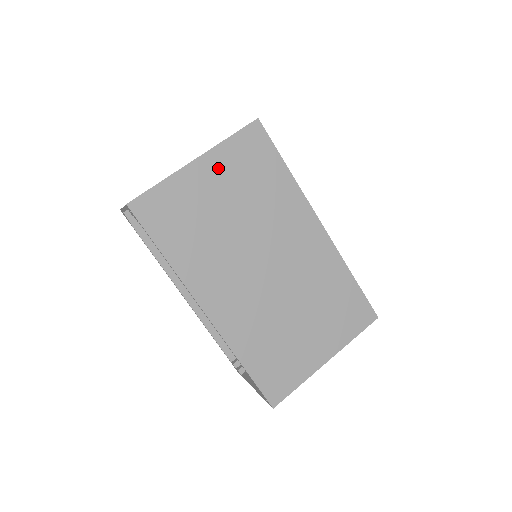
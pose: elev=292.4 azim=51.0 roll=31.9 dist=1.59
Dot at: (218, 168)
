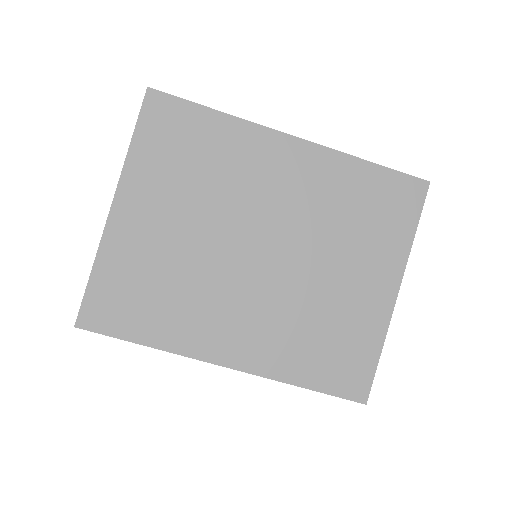
Dot at: occluded
